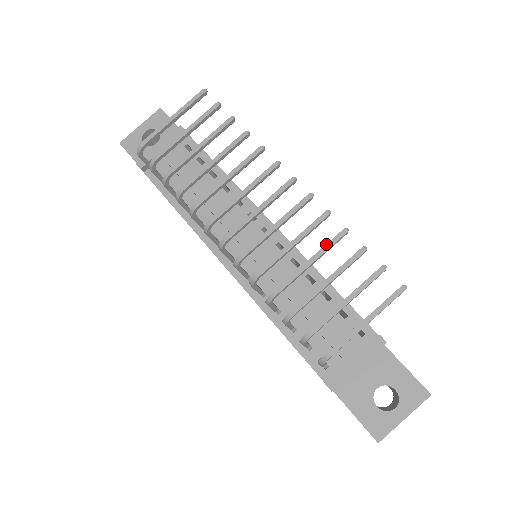
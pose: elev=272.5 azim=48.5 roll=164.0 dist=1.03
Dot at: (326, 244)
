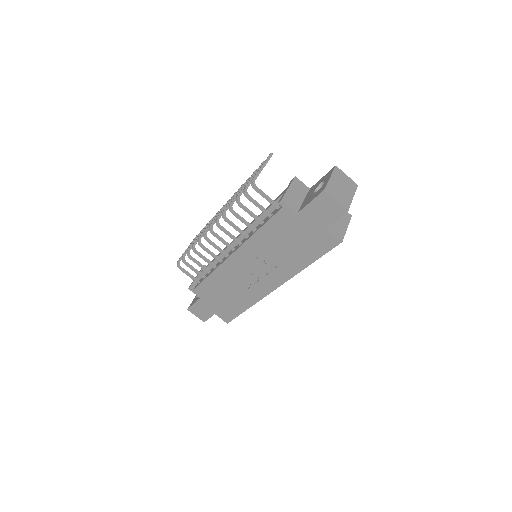
Dot at: (243, 185)
